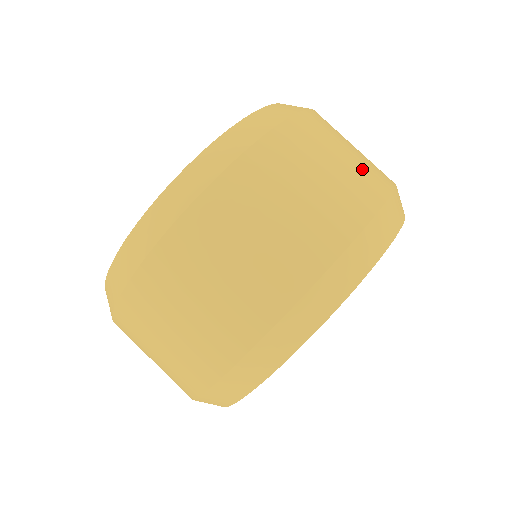
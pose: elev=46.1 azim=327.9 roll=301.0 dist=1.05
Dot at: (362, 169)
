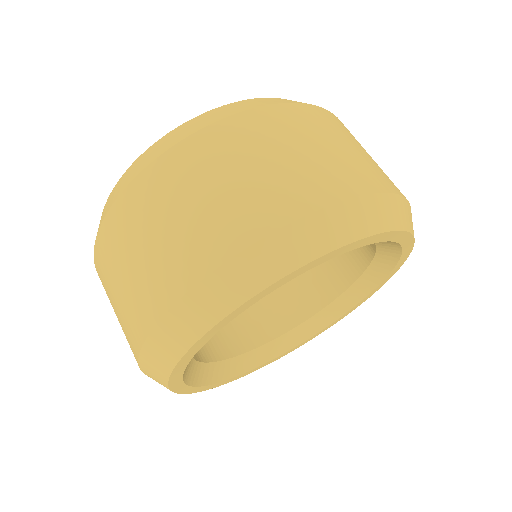
Dot at: occluded
